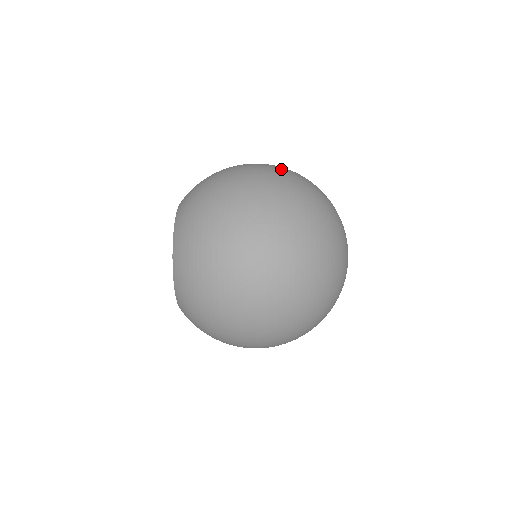
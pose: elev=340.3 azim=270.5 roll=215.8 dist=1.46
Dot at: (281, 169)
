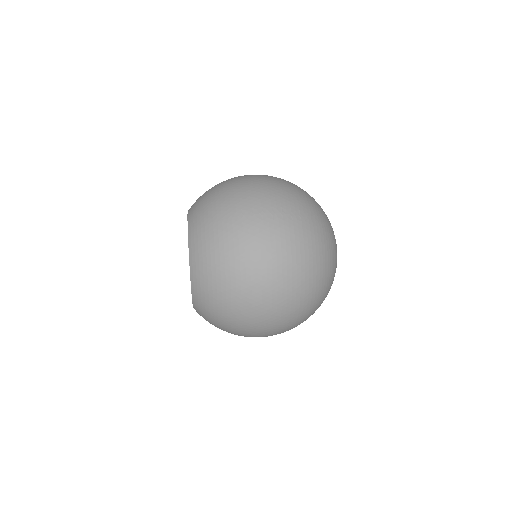
Dot at: occluded
